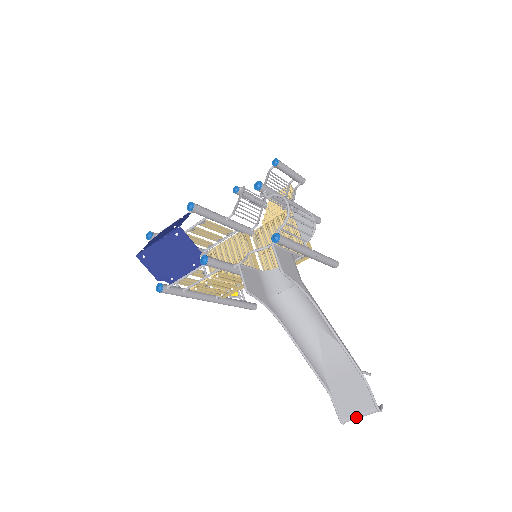
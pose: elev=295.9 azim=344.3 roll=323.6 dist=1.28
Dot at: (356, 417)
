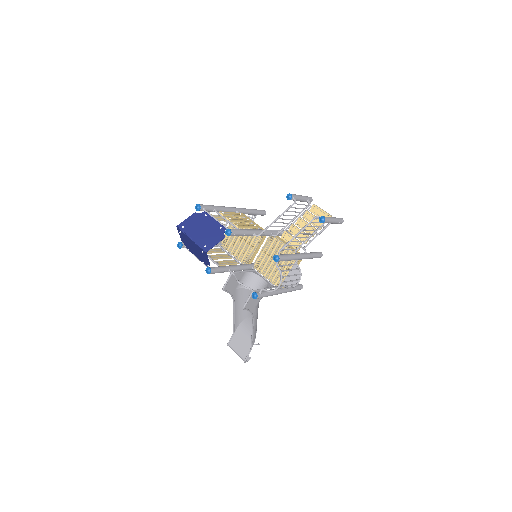
Dot at: (235, 352)
